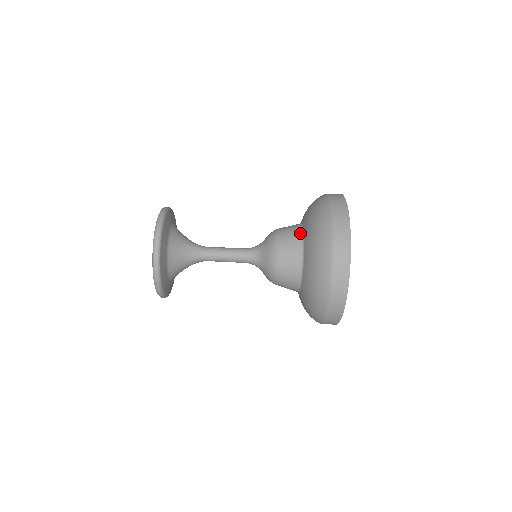
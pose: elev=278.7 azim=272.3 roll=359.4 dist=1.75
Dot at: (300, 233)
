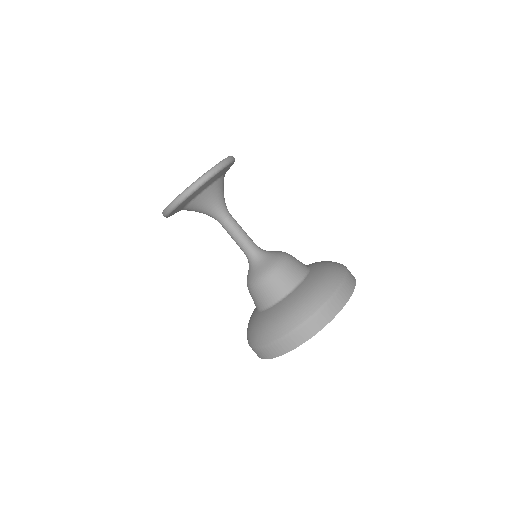
Dot at: (296, 283)
